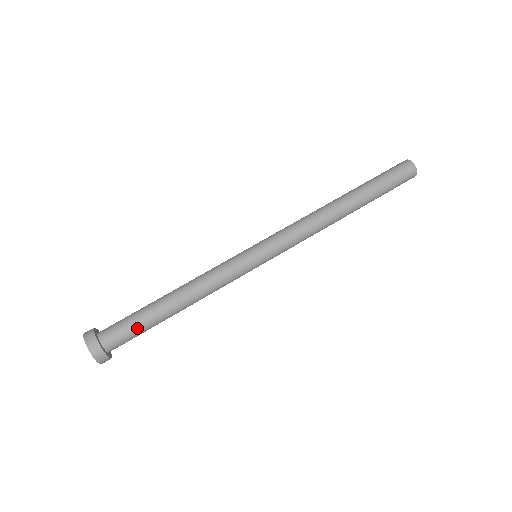
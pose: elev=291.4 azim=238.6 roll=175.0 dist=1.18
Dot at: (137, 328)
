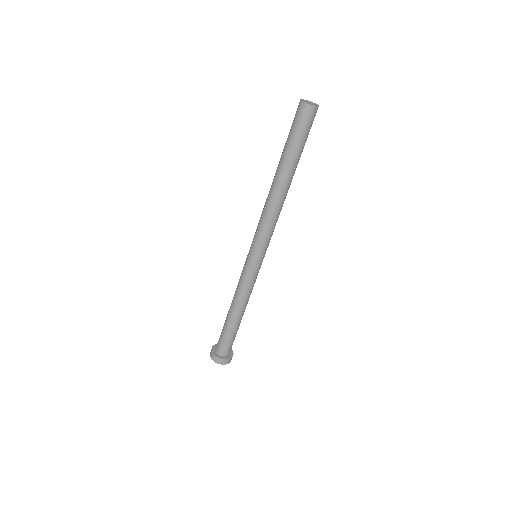
Dot at: (227, 338)
